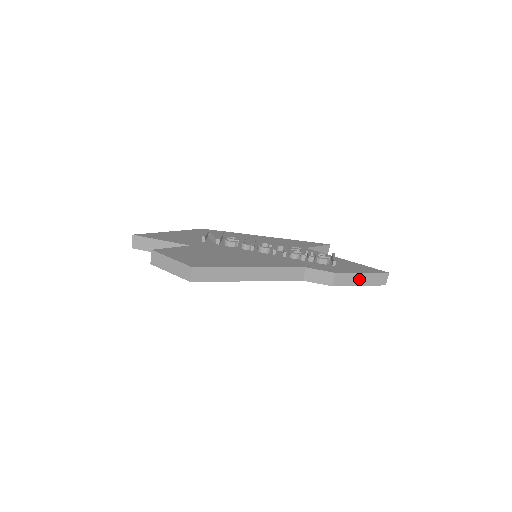
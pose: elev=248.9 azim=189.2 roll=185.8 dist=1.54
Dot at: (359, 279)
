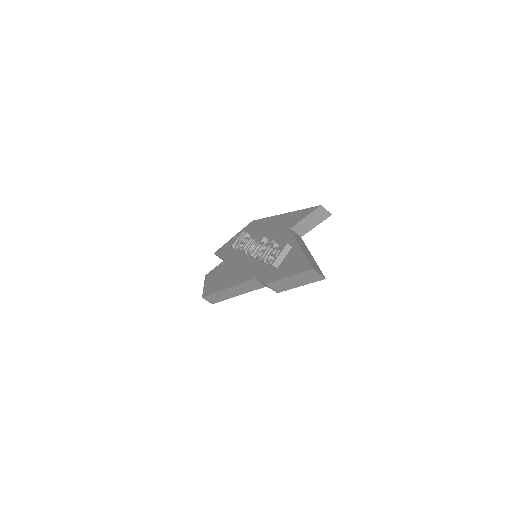
Dot at: (292, 282)
